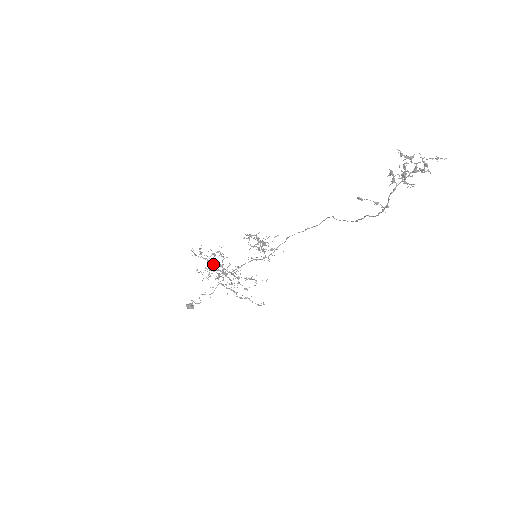
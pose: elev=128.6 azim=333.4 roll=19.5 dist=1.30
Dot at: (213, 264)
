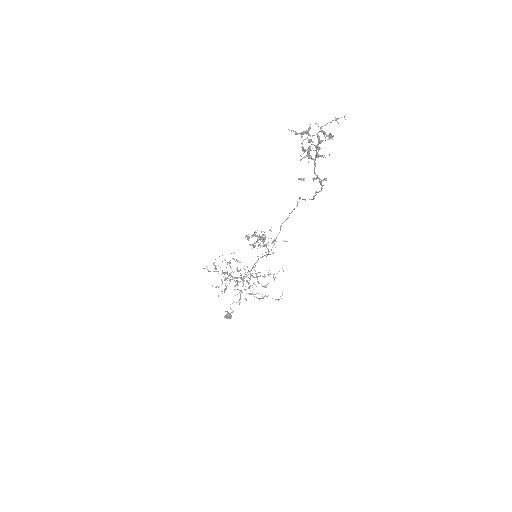
Dot at: (230, 273)
